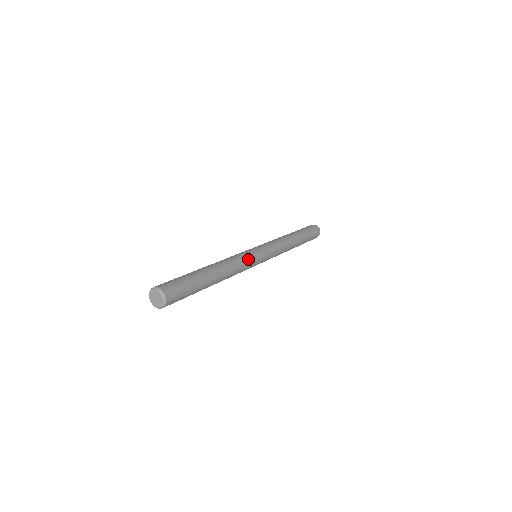
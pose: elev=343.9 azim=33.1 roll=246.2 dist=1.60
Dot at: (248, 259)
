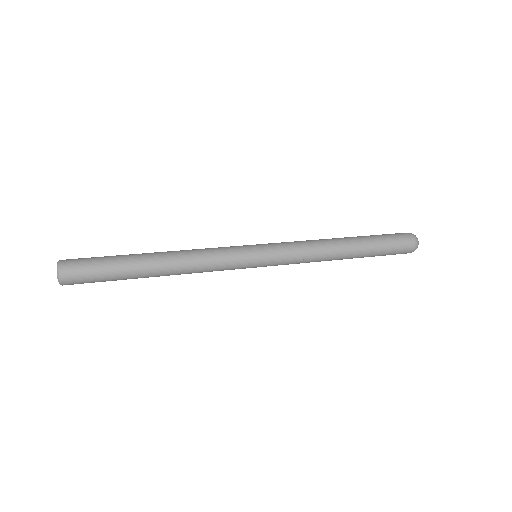
Dot at: (223, 249)
